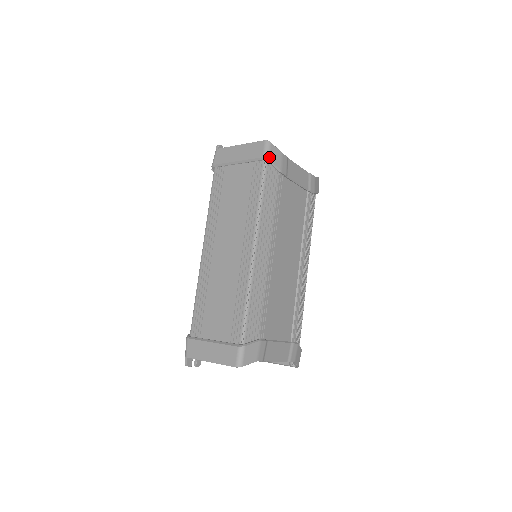
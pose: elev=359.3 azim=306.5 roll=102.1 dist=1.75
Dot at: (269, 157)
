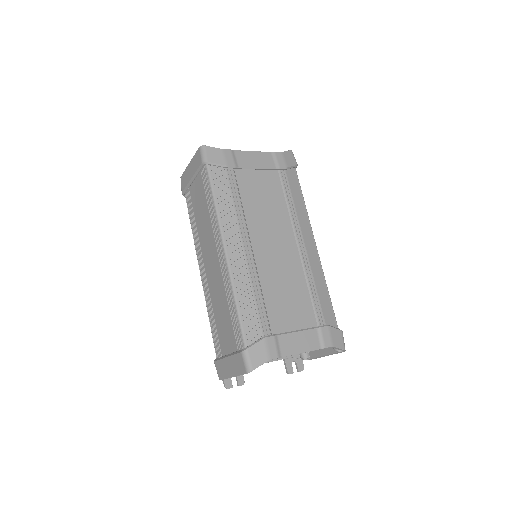
Dot at: (207, 160)
